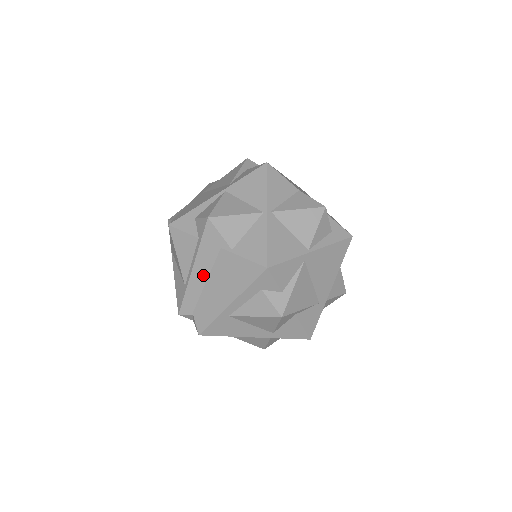
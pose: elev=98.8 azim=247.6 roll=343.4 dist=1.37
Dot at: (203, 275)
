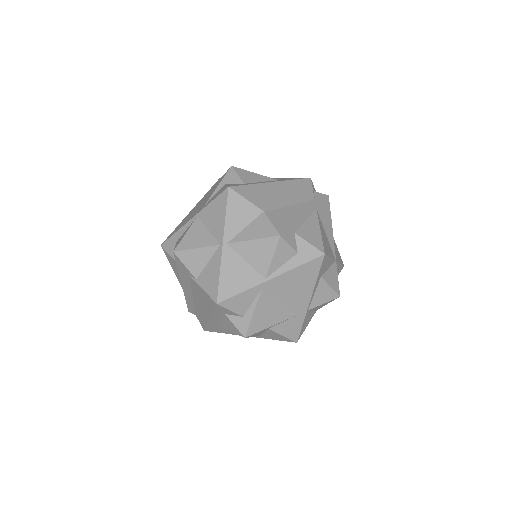
Dot at: (189, 291)
